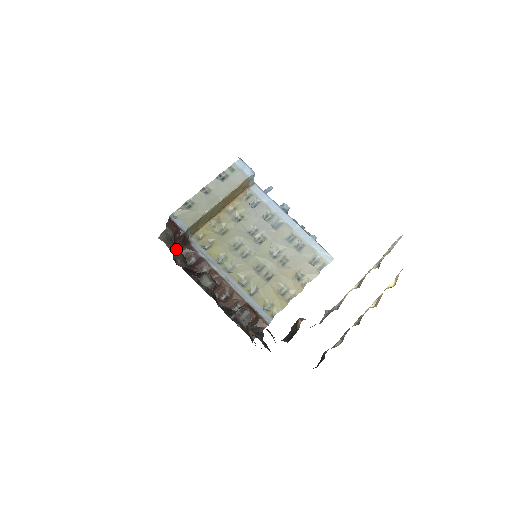
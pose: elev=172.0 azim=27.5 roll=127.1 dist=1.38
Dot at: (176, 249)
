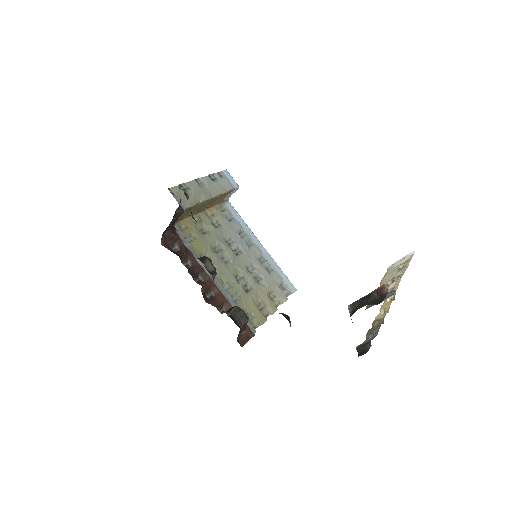
Dot at: occluded
